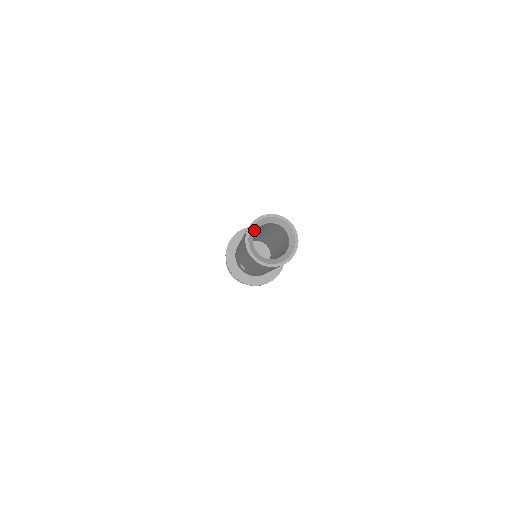
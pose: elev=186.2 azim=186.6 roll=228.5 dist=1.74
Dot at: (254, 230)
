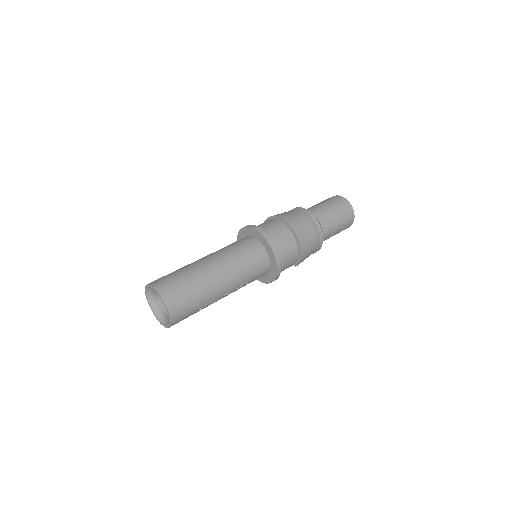
Dot at: (151, 291)
